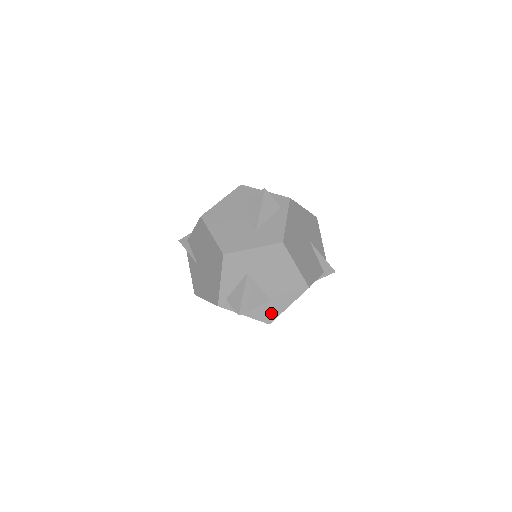
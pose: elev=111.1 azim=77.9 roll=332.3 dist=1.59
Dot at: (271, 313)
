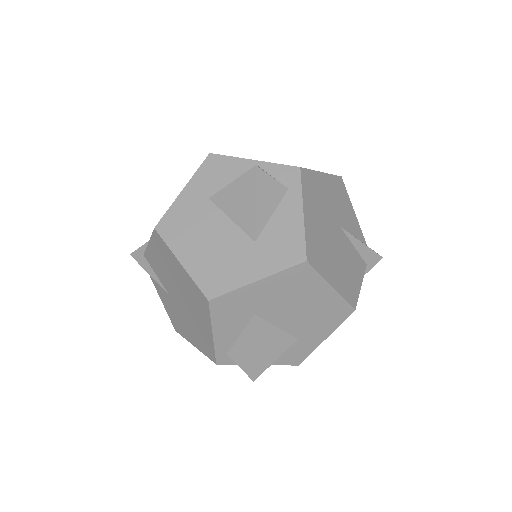
Dot at: (300, 352)
